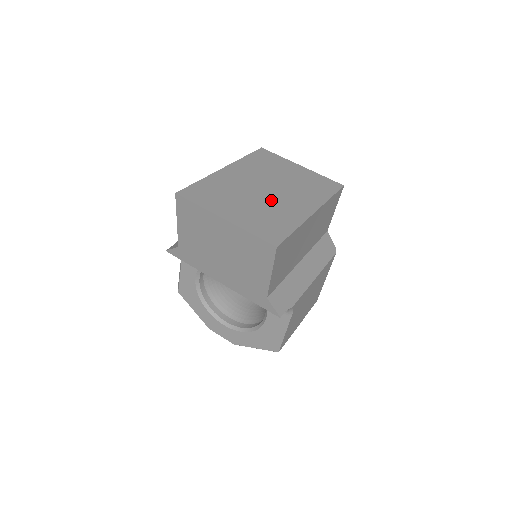
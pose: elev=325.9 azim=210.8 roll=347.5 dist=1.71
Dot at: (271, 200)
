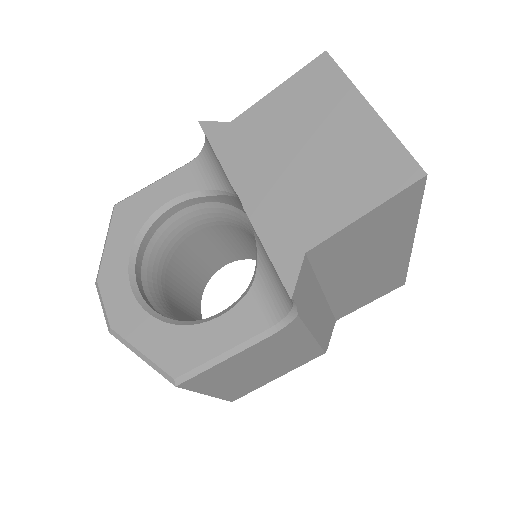
Dot at: occluded
